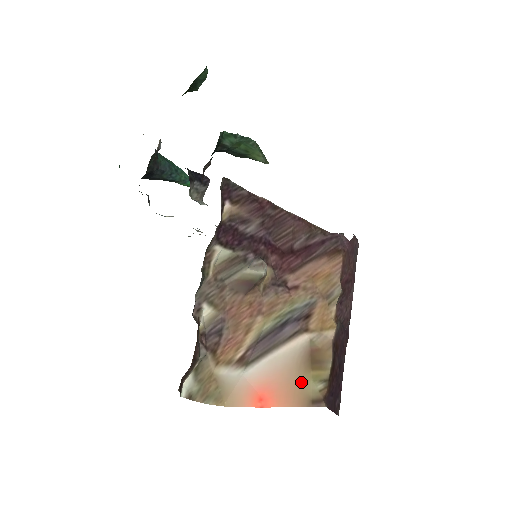
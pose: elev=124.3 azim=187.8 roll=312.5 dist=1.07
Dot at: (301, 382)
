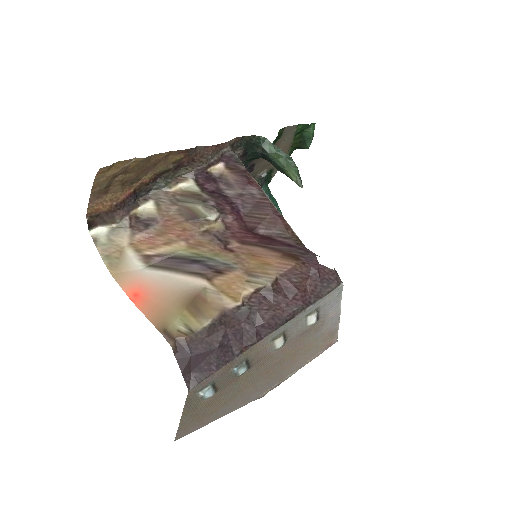
Dot at: (171, 310)
